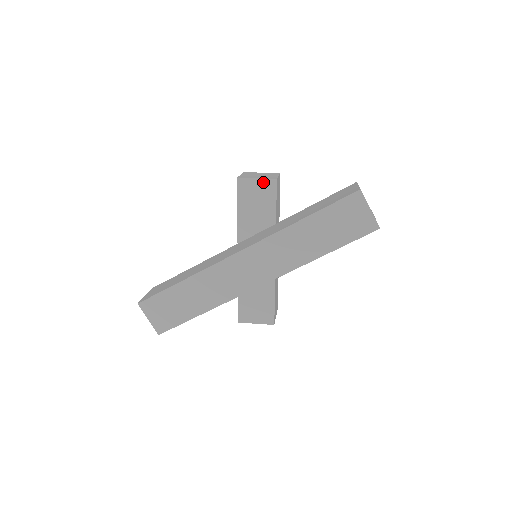
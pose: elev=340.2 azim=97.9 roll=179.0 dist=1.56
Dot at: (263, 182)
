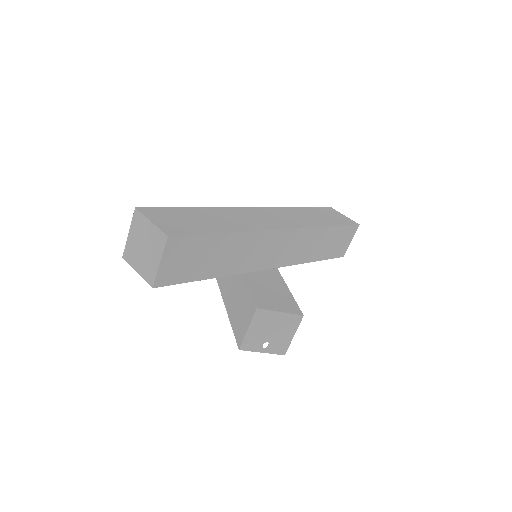
Dot at: occluded
